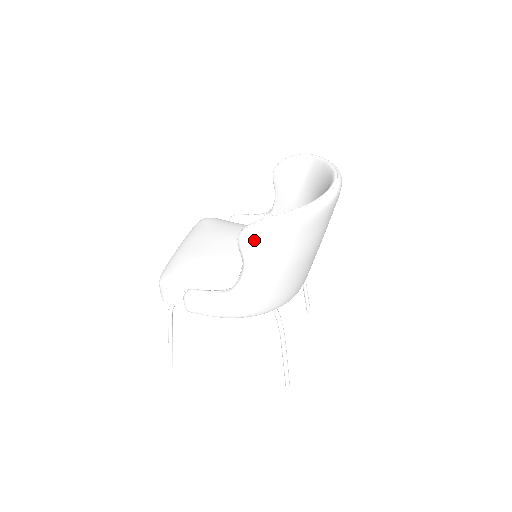
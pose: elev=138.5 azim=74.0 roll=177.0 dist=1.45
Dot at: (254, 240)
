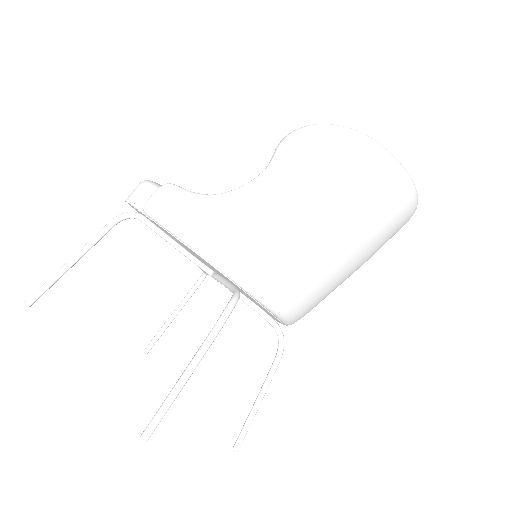
Dot at: (303, 139)
